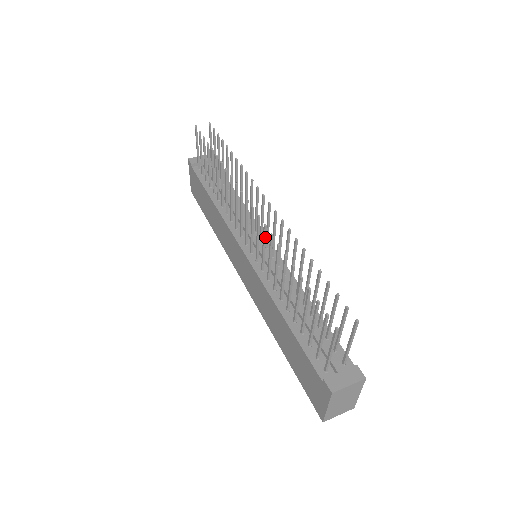
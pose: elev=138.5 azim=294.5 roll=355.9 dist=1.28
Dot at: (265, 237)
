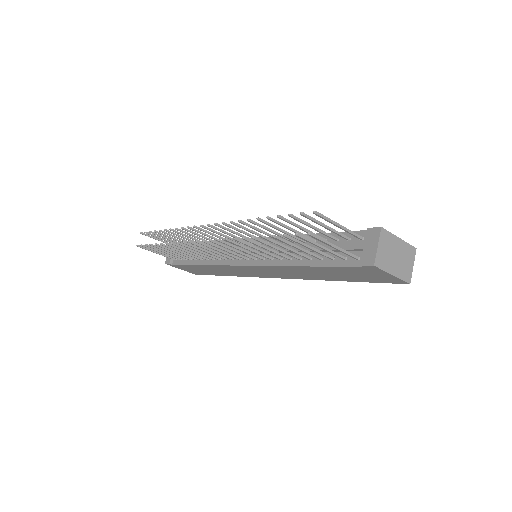
Dot at: (230, 244)
